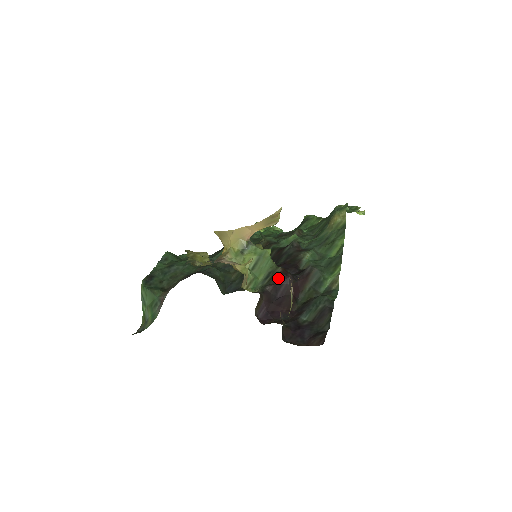
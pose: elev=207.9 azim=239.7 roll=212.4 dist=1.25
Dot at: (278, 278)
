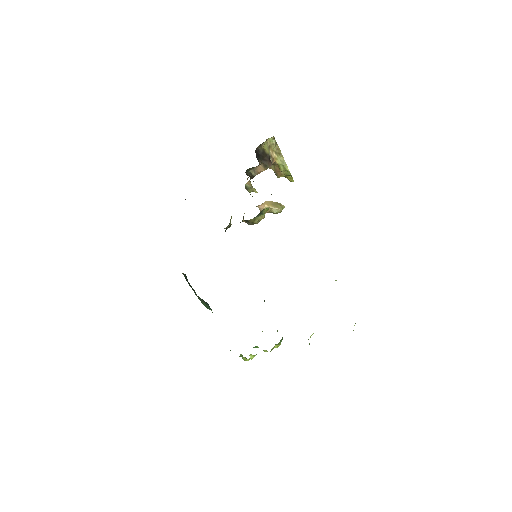
Dot at: occluded
